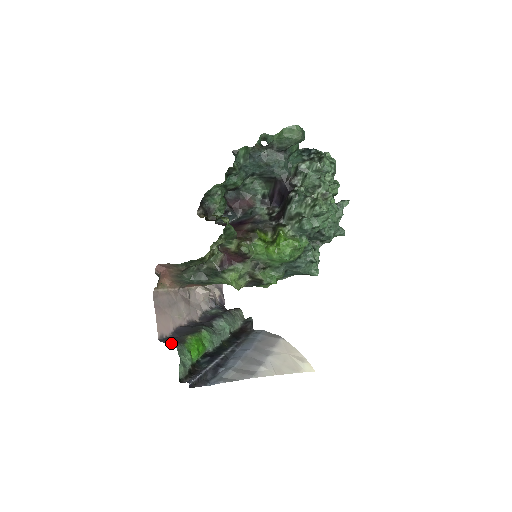
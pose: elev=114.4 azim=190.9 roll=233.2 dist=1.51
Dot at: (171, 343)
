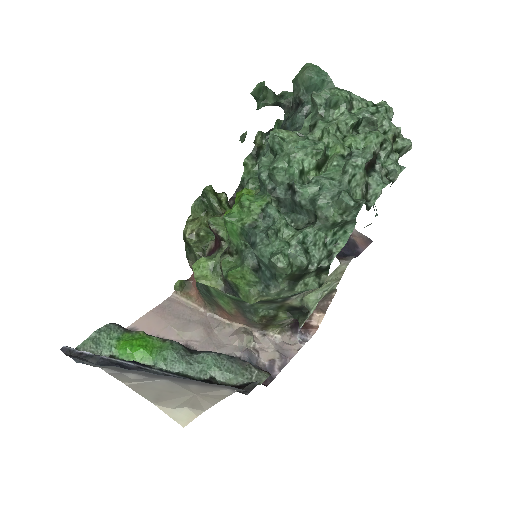
Dot at: (116, 324)
